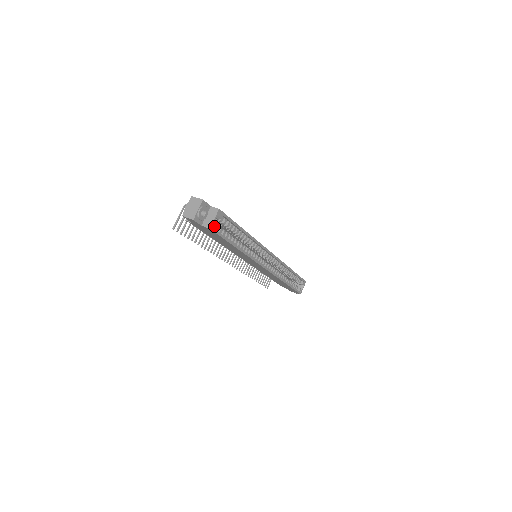
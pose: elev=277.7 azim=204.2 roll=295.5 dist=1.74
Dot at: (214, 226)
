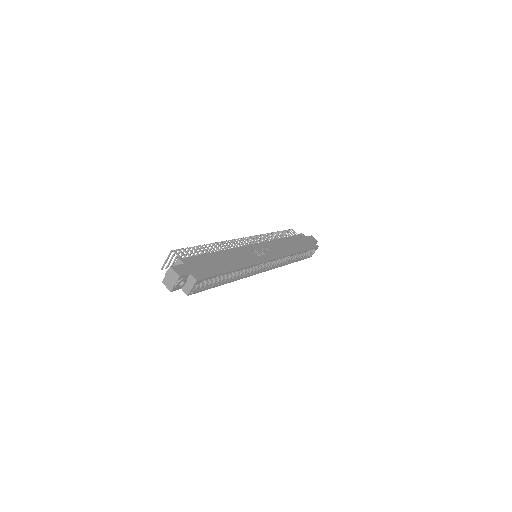
Dot at: (193, 291)
